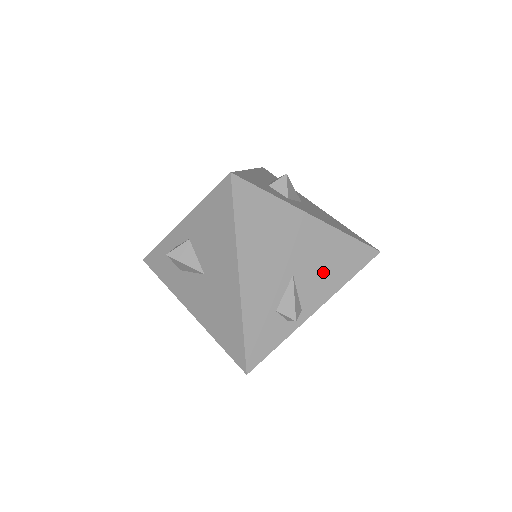
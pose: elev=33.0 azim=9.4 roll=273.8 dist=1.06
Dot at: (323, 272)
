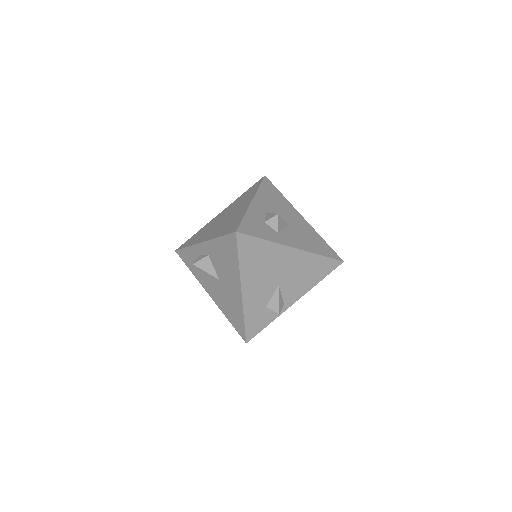
Dot at: (300, 280)
